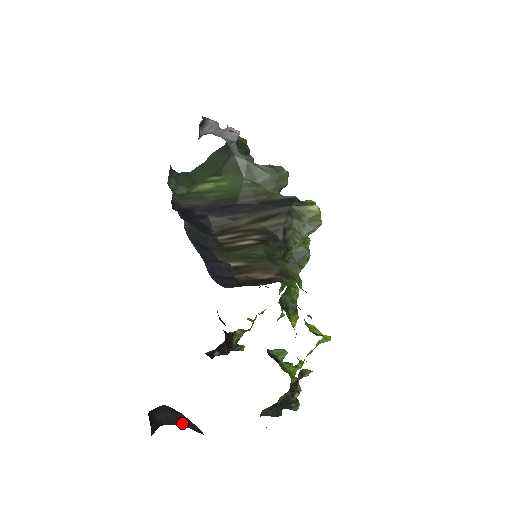
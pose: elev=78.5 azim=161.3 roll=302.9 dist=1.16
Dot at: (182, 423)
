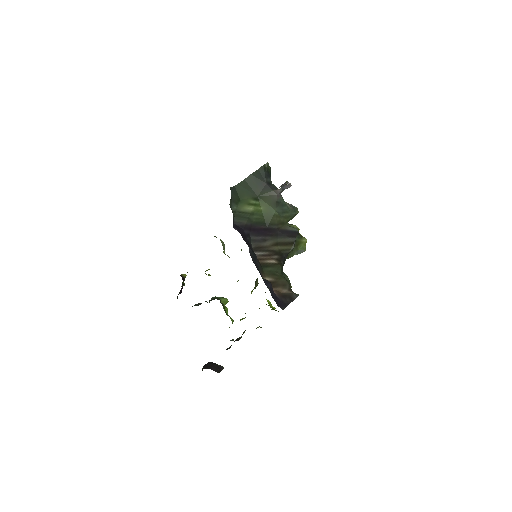
Dot at: (210, 368)
